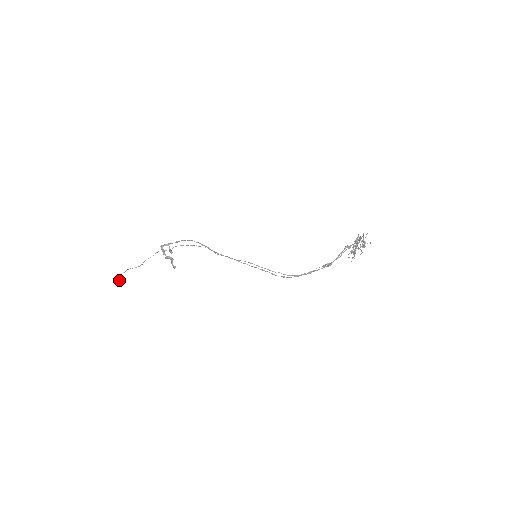
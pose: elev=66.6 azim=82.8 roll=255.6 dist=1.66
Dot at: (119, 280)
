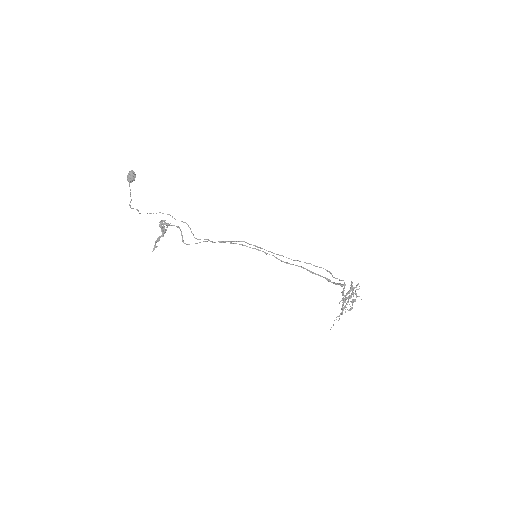
Dot at: (134, 175)
